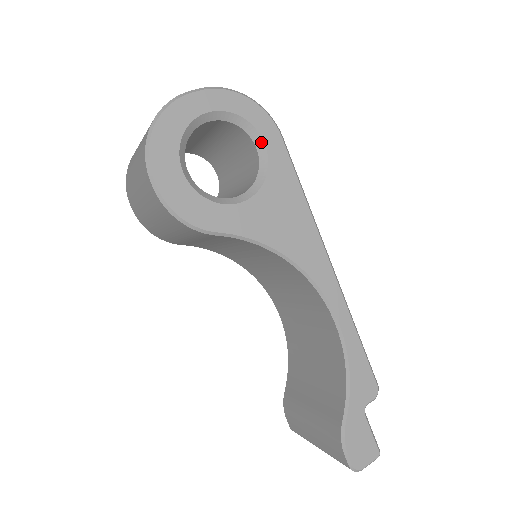
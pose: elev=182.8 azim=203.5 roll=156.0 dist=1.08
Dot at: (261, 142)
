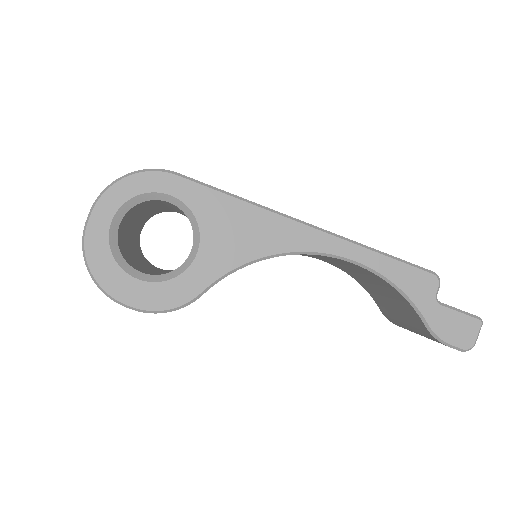
Dot at: (167, 196)
